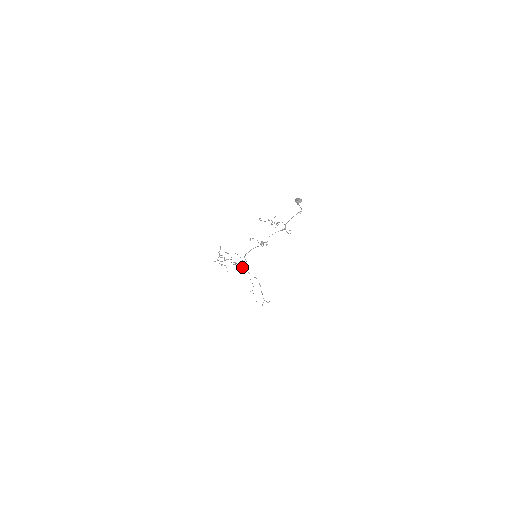
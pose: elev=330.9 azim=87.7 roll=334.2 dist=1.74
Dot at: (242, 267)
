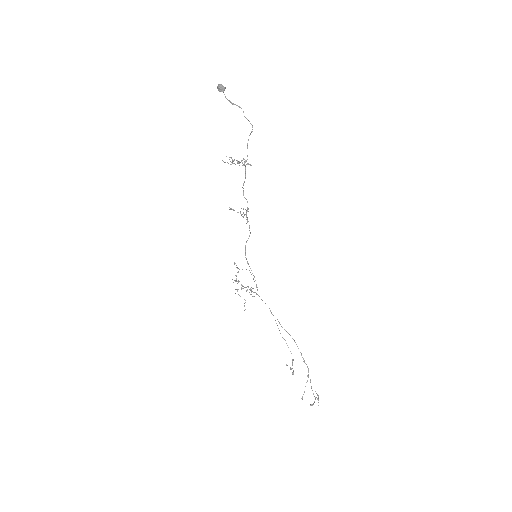
Dot at: occluded
